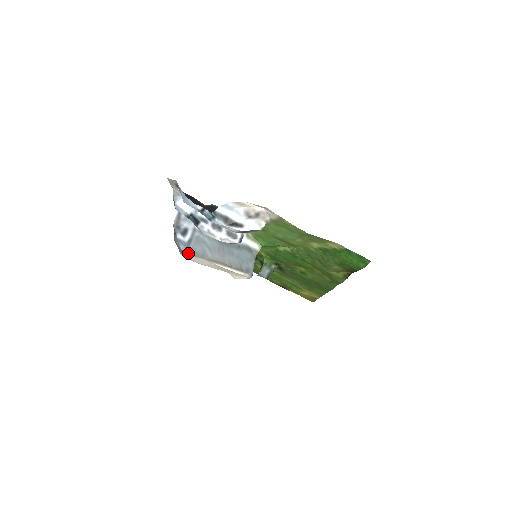
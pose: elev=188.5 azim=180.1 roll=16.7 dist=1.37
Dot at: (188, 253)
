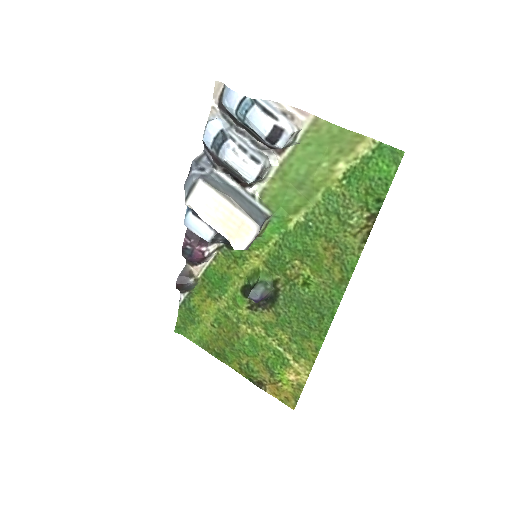
Dot at: (201, 179)
